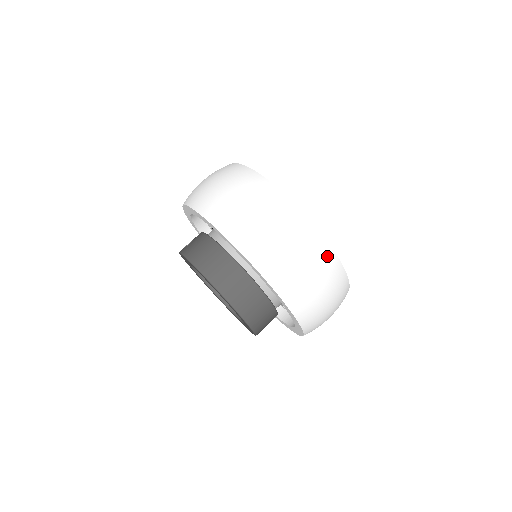
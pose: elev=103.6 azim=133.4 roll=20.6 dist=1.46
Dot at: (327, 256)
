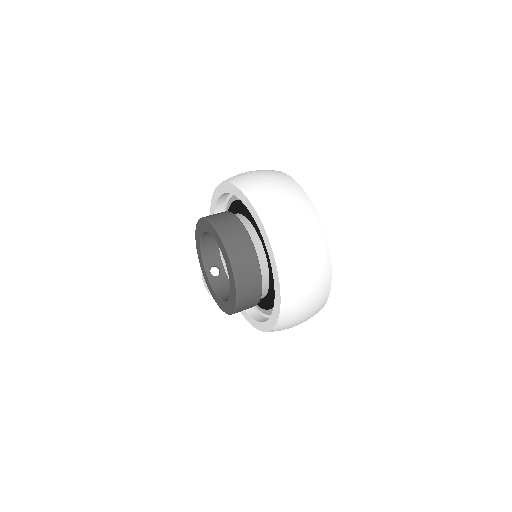
Dot at: (322, 245)
